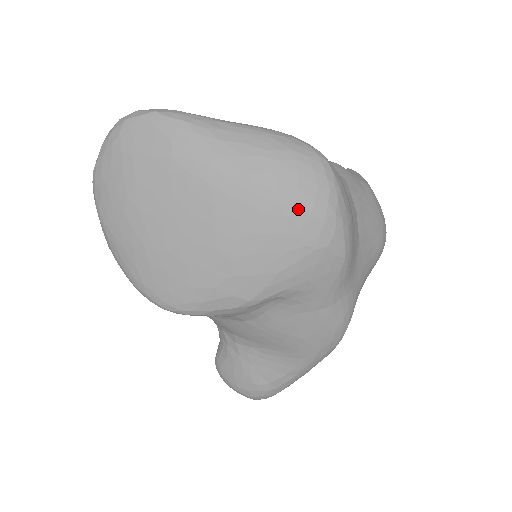
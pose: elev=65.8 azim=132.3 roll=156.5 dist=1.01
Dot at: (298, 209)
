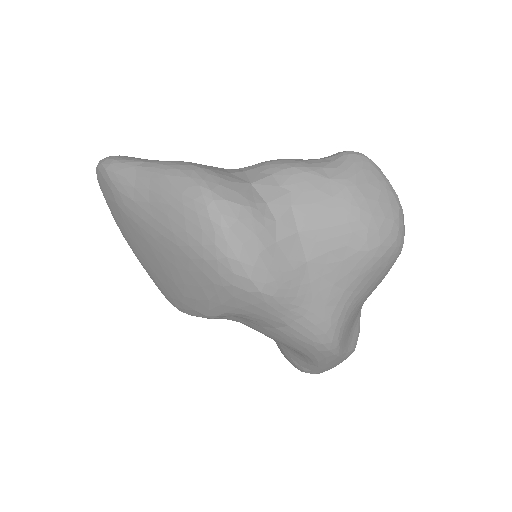
Dot at: (193, 252)
